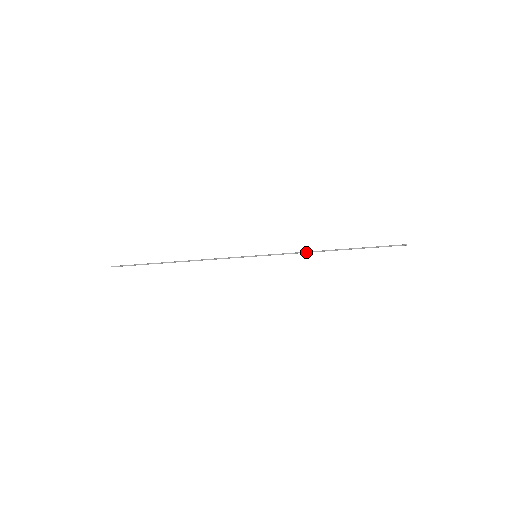
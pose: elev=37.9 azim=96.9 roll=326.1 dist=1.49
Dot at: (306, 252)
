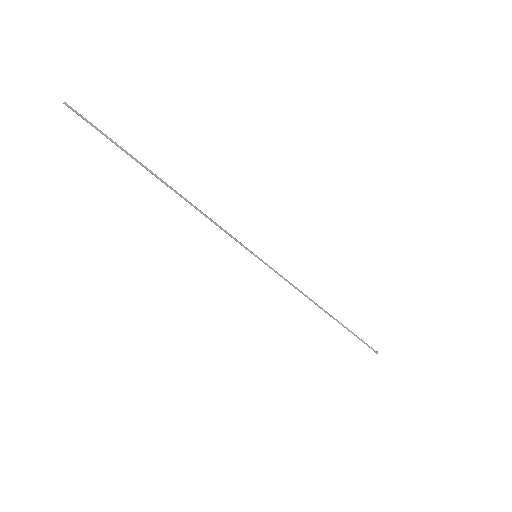
Dot at: (303, 293)
